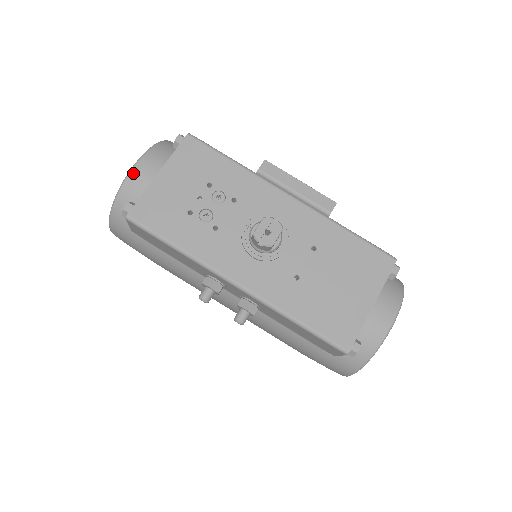
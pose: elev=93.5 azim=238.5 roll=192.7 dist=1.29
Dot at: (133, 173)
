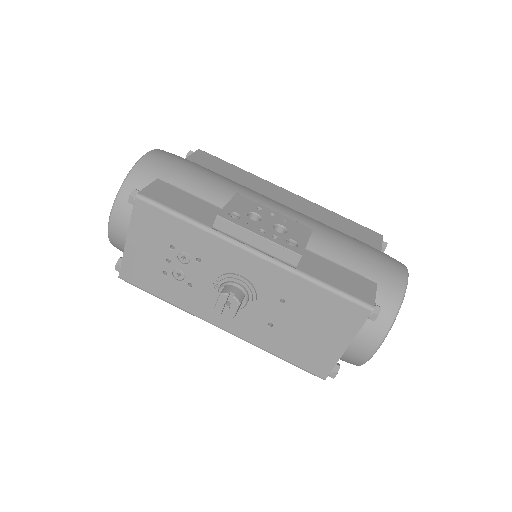
Dot at: (111, 229)
